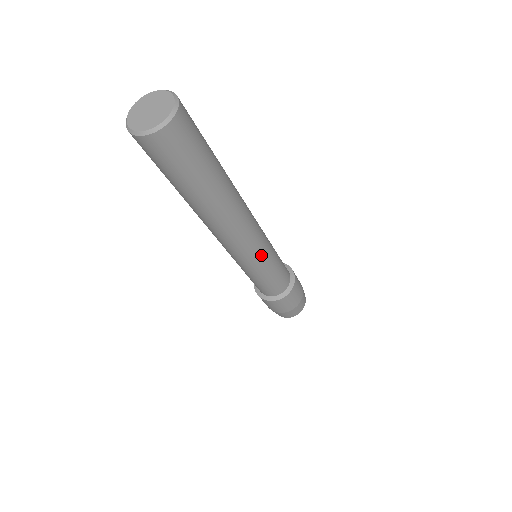
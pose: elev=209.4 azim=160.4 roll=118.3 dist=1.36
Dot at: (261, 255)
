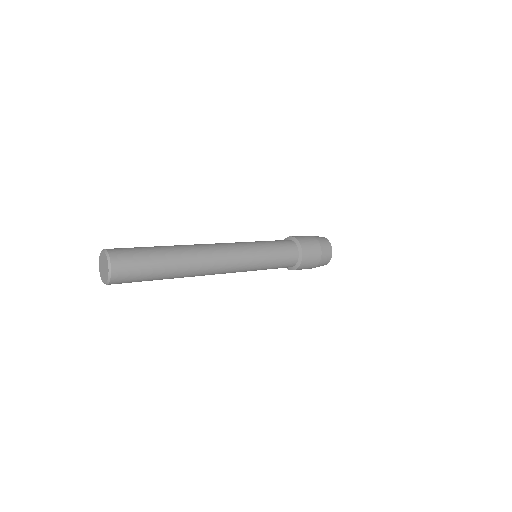
Dot at: occluded
